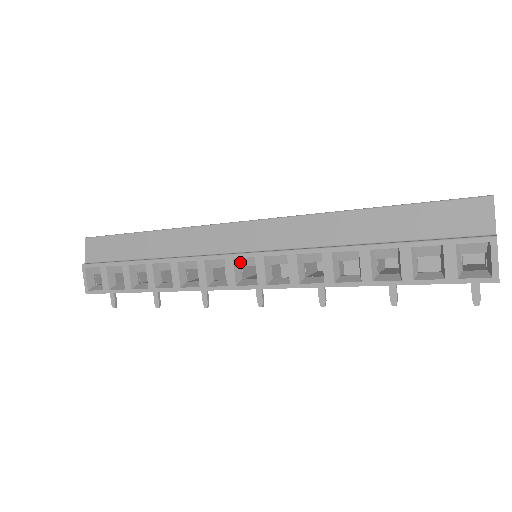
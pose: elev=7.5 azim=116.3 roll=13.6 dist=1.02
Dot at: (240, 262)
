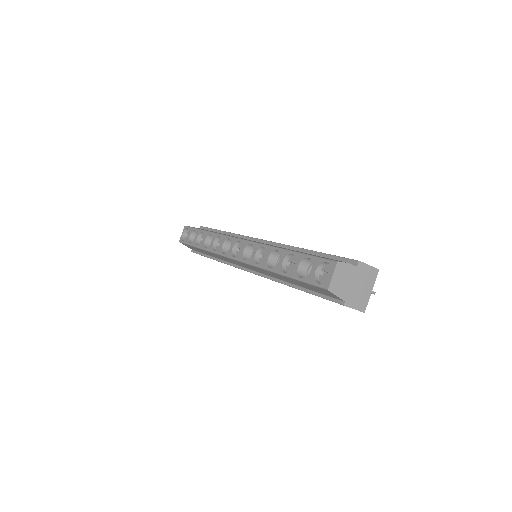
Dot at: occluded
